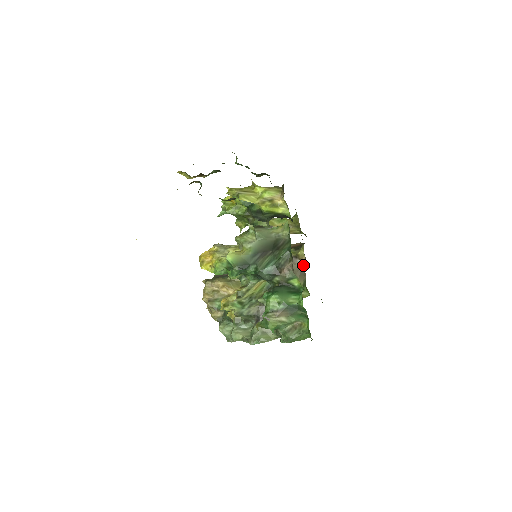
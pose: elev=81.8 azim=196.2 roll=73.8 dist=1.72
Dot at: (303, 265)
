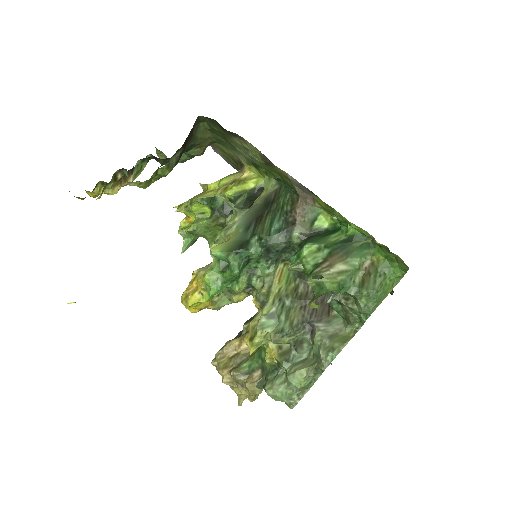
Dot at: occluded
